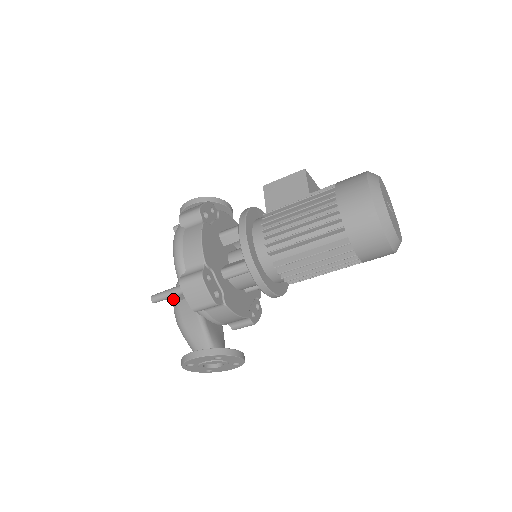
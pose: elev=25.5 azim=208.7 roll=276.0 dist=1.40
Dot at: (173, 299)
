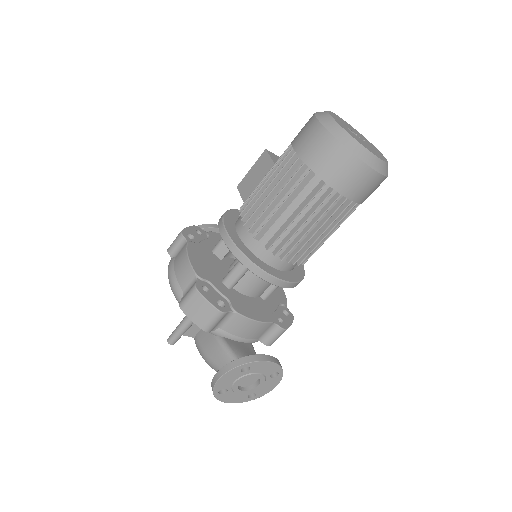
Dot at: (190, 333)
